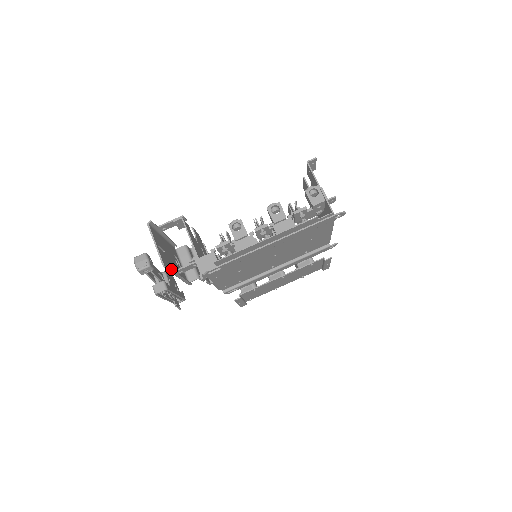
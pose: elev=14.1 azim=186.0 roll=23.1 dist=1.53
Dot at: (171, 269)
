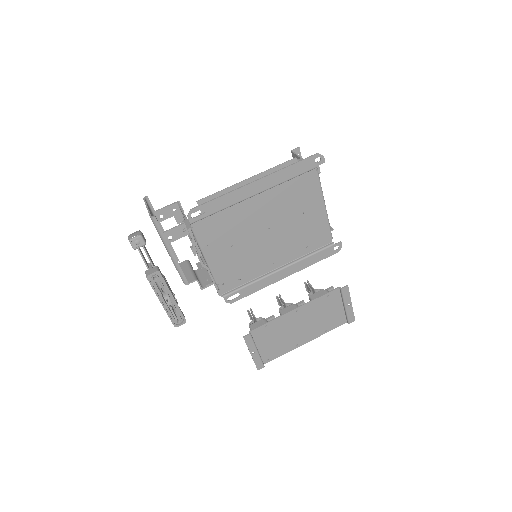
Dot at: (158, 223)
